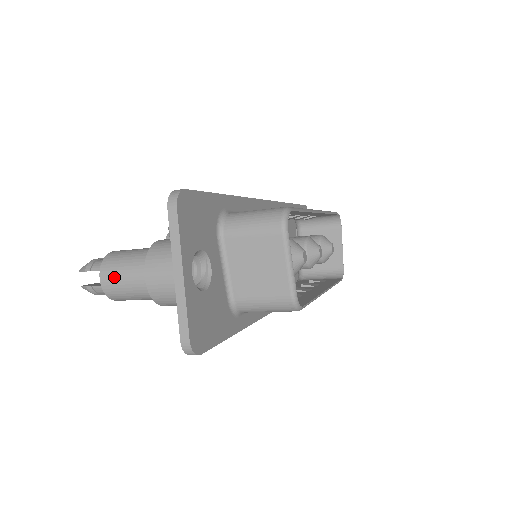
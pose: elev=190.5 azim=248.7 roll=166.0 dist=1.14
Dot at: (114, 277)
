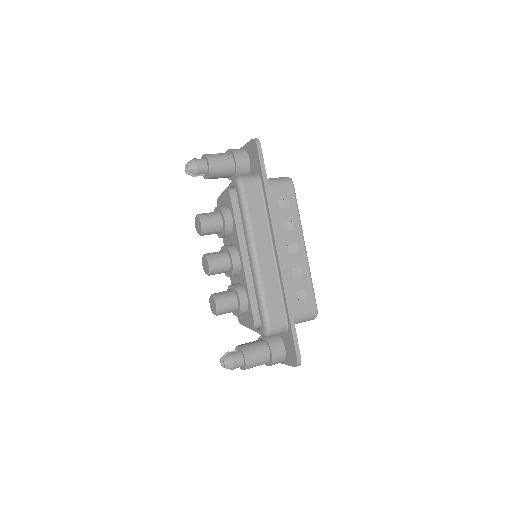
Dot at: occluded
